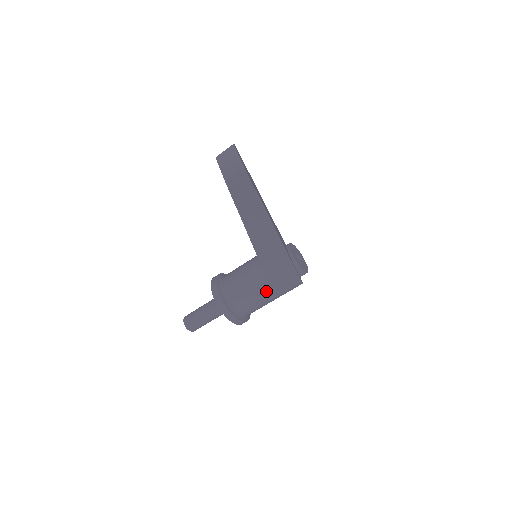
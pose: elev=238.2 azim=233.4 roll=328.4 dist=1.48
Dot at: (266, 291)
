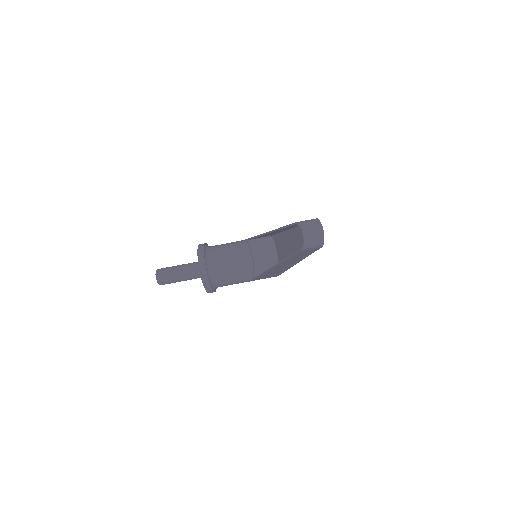
Dot at: (248, 278)
